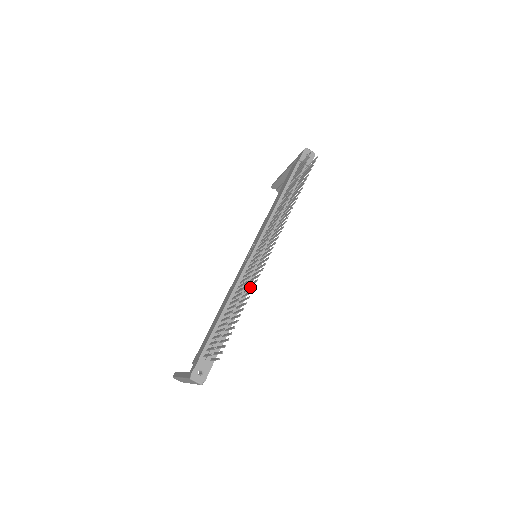
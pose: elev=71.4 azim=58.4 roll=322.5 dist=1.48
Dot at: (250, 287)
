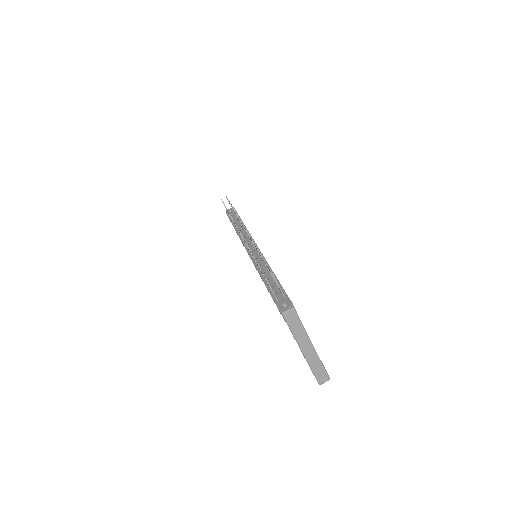
Dot at: occluded
